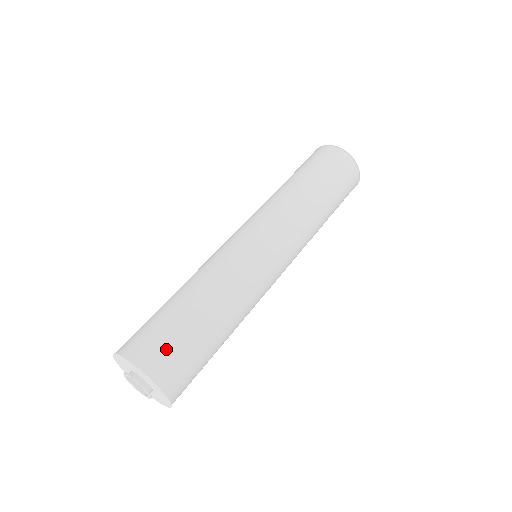
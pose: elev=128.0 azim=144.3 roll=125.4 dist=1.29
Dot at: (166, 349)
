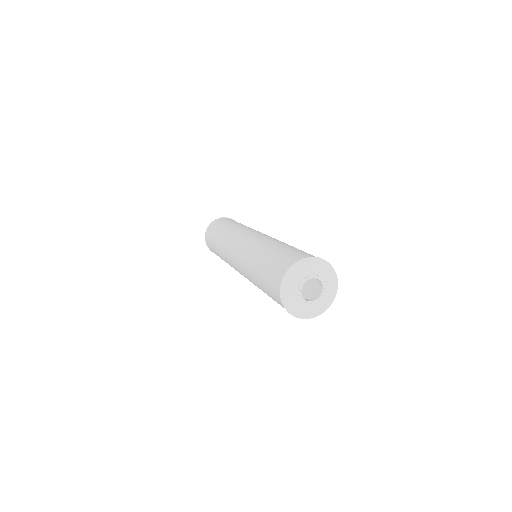
Dot at: occluded
